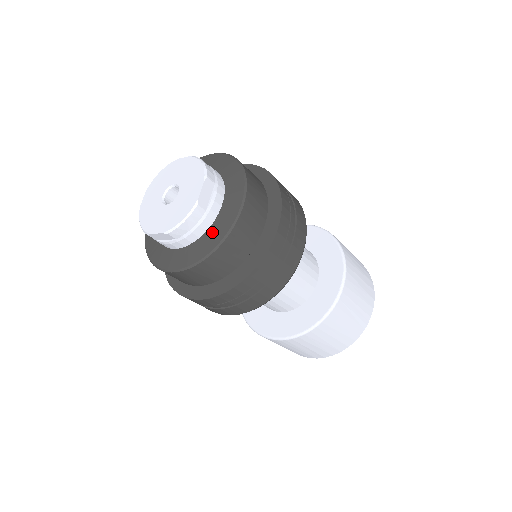
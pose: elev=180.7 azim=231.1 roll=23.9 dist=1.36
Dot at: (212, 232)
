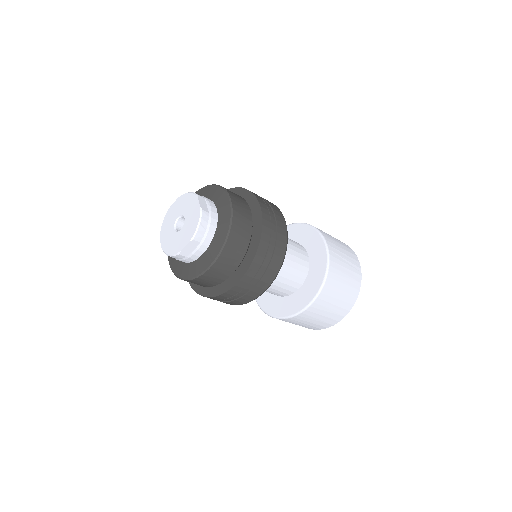
Dot at: (221, 224)
